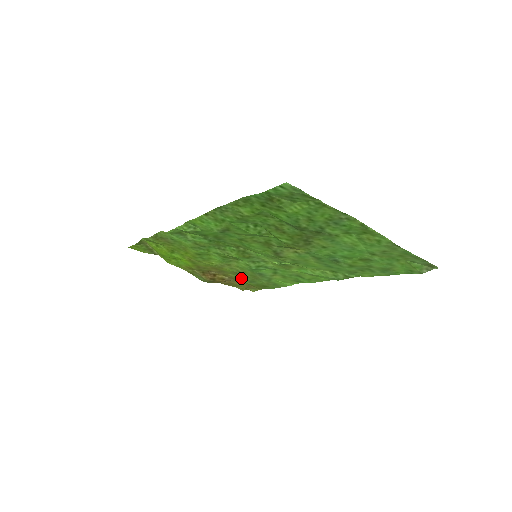
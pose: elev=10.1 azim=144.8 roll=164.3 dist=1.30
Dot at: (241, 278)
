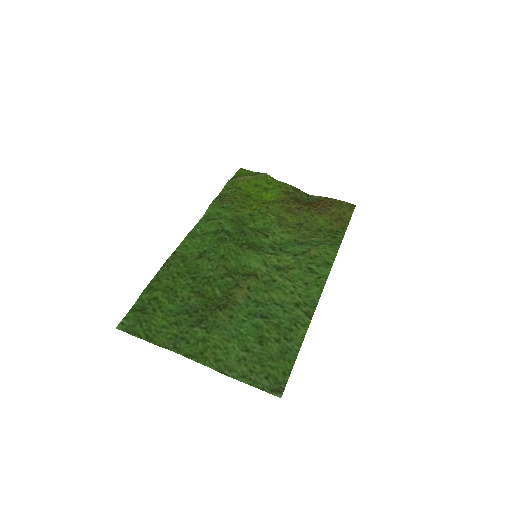
Dot at: (313, 222)
